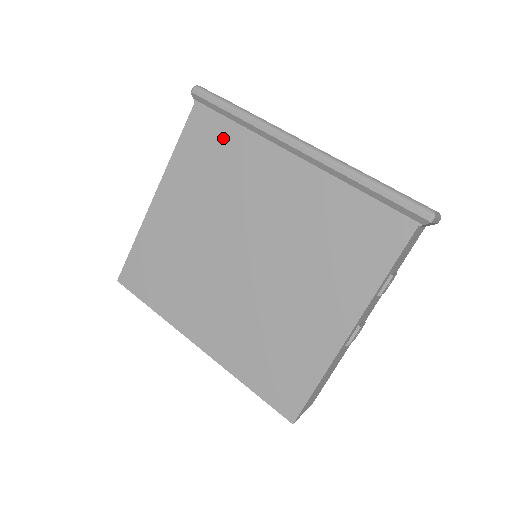
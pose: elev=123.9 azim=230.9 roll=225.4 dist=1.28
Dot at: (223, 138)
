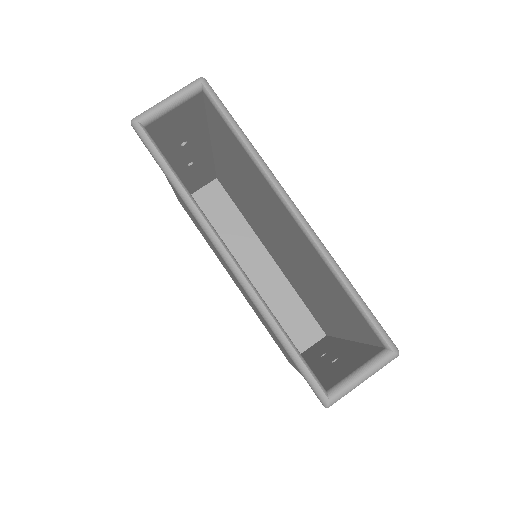
Dot at: occluded
